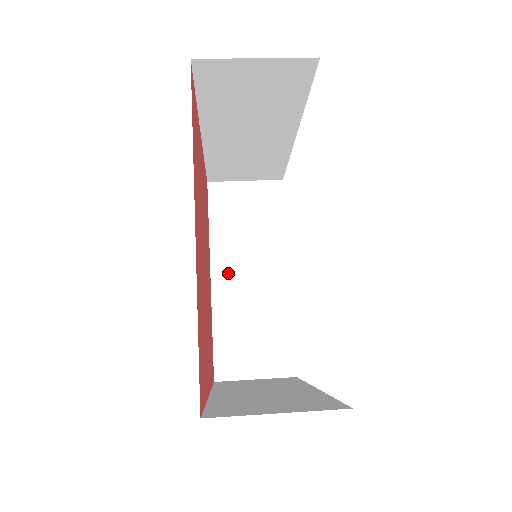
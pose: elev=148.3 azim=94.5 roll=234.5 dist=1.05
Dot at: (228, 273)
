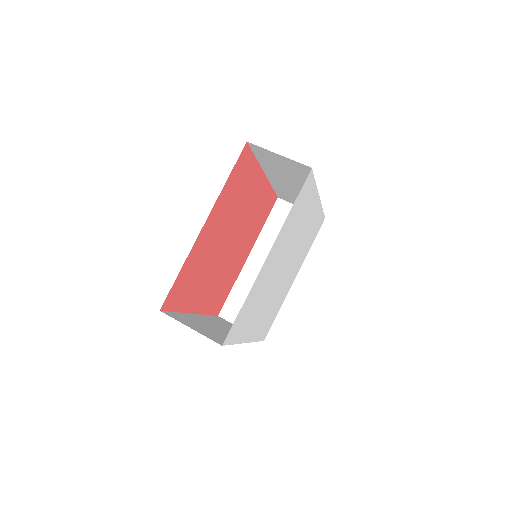
Dot at: (259, 259)
